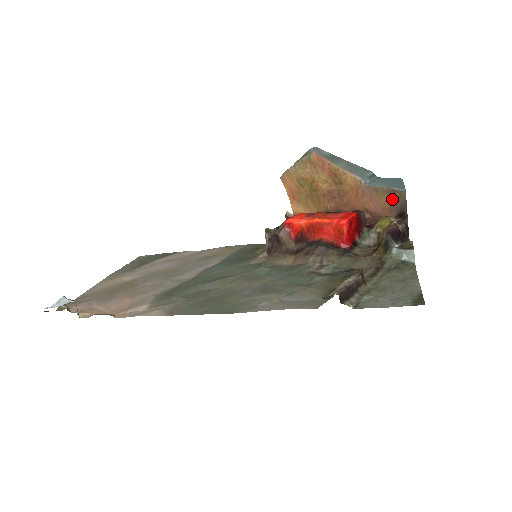
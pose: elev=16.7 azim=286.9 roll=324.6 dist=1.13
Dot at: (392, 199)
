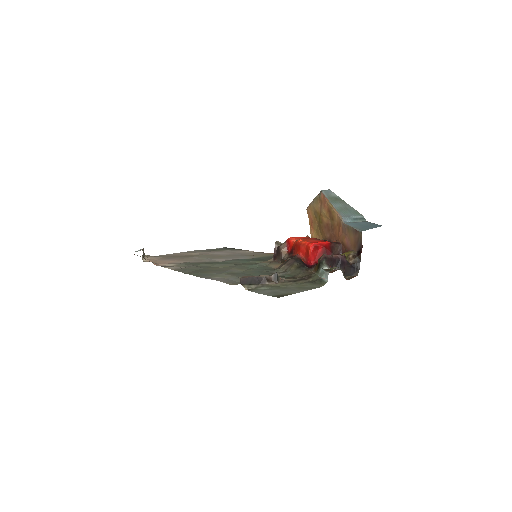
Dot at: (355, 237)
